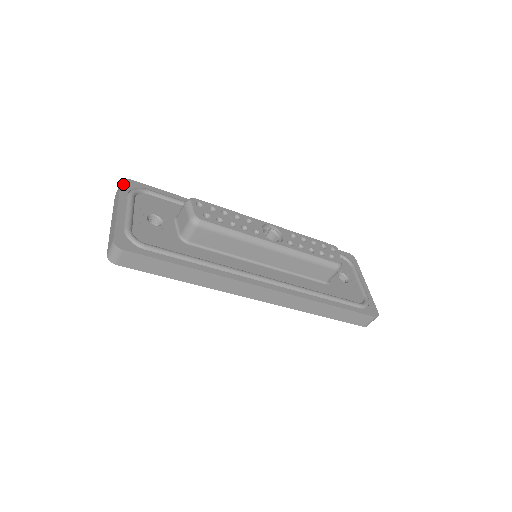
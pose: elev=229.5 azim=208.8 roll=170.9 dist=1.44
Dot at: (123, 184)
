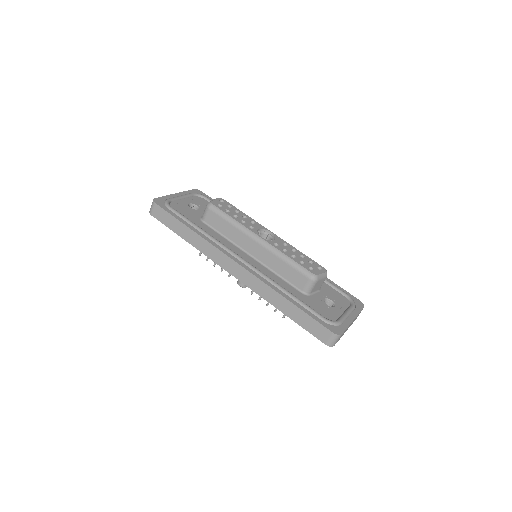
Dot at: (194, 190)
